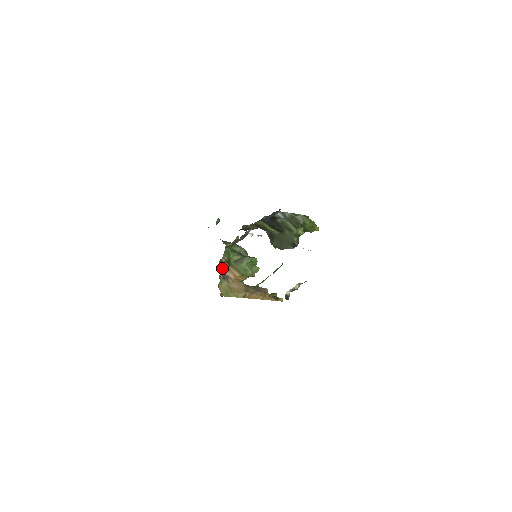
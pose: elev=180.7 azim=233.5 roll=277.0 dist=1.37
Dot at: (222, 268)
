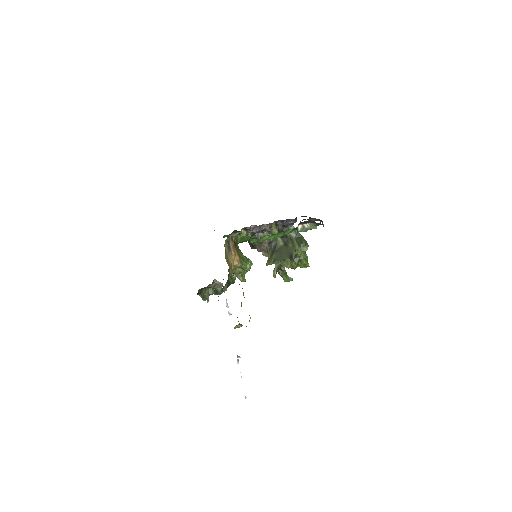
Dot at: (230, 241)
